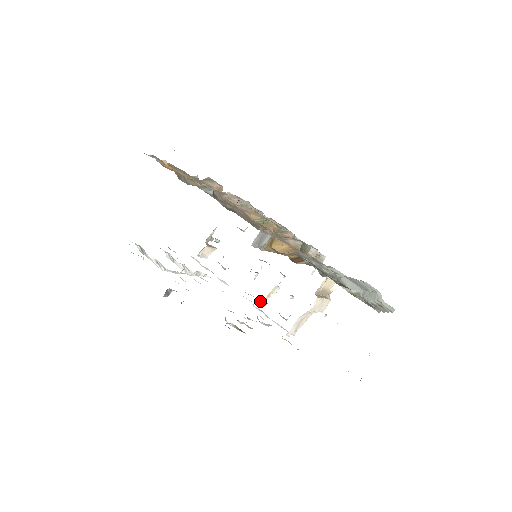
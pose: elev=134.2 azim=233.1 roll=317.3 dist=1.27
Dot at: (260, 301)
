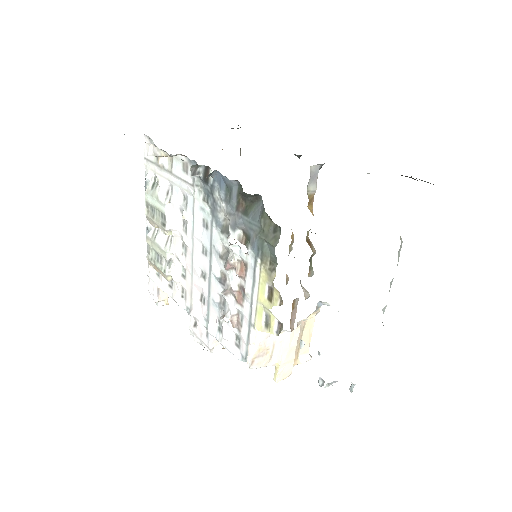
Dot at: (205, 346)
